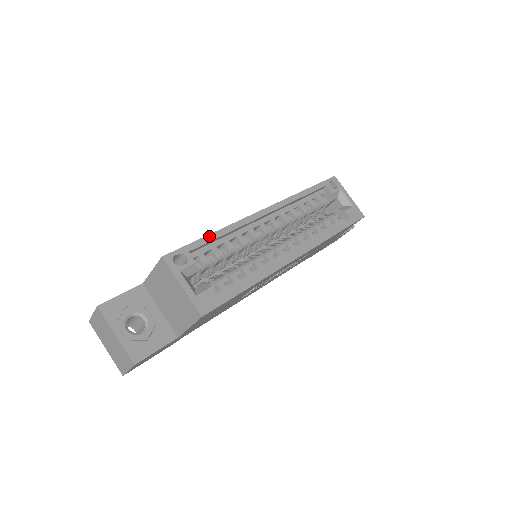
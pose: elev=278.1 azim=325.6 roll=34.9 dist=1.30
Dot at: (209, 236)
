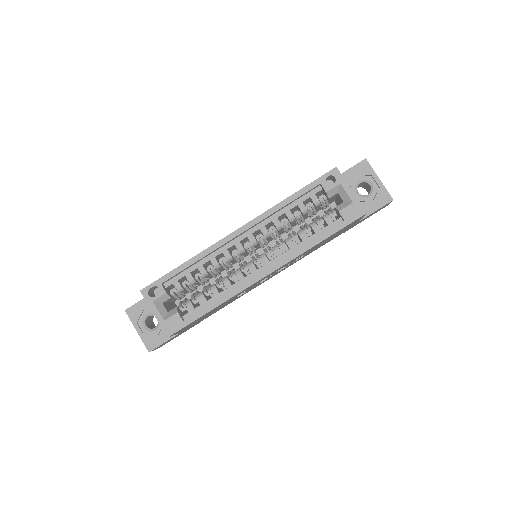
Dot at: (180, 267)
